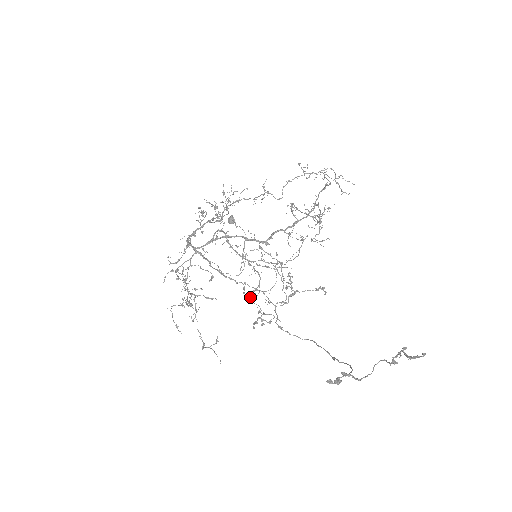
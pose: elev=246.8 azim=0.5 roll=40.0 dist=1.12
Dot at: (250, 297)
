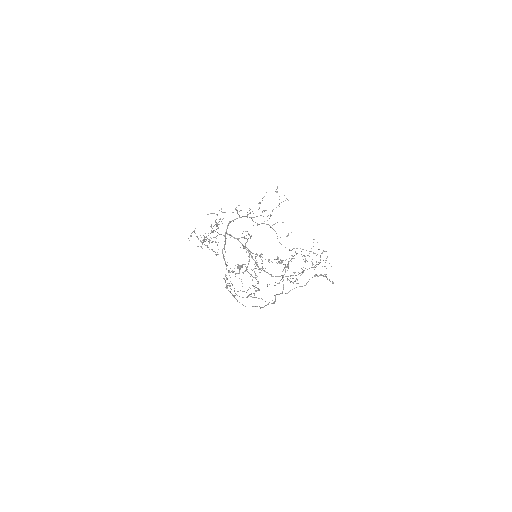
Dot at: (233, 271)
